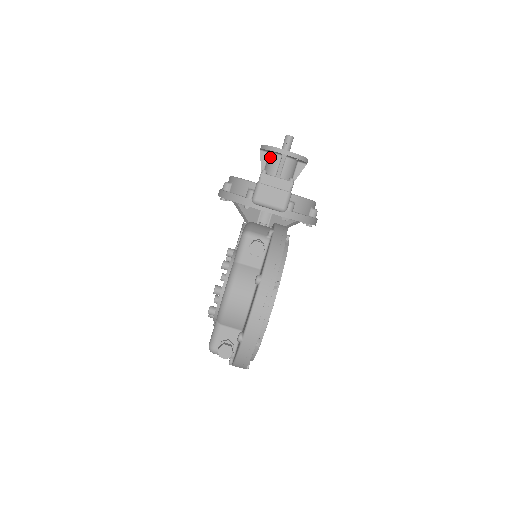
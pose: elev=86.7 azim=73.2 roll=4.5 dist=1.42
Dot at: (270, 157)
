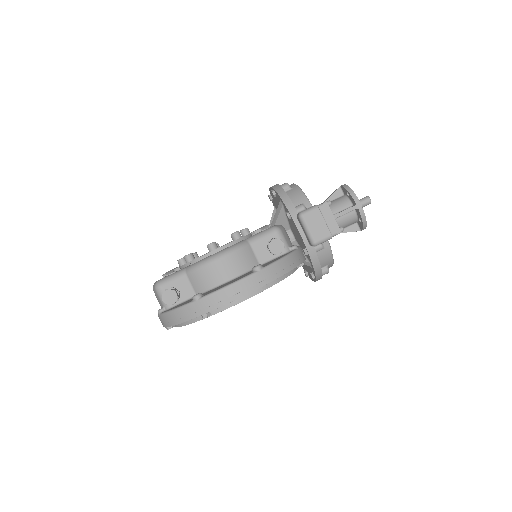
Dot at: (343, 198)
